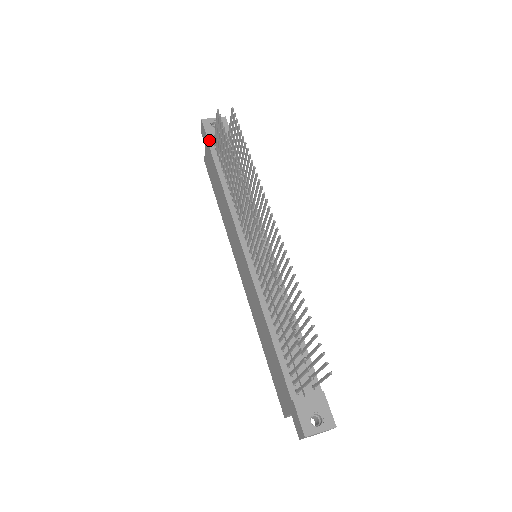
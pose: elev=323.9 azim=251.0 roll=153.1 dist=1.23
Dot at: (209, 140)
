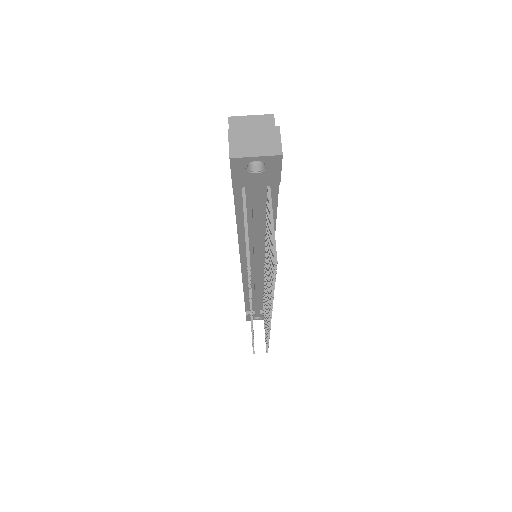
Dot at: (235, 184)
